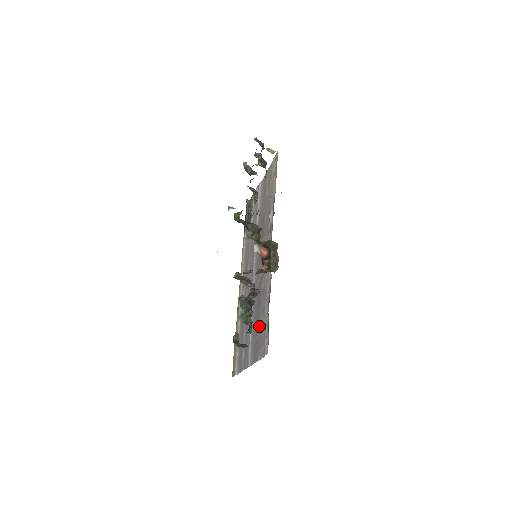
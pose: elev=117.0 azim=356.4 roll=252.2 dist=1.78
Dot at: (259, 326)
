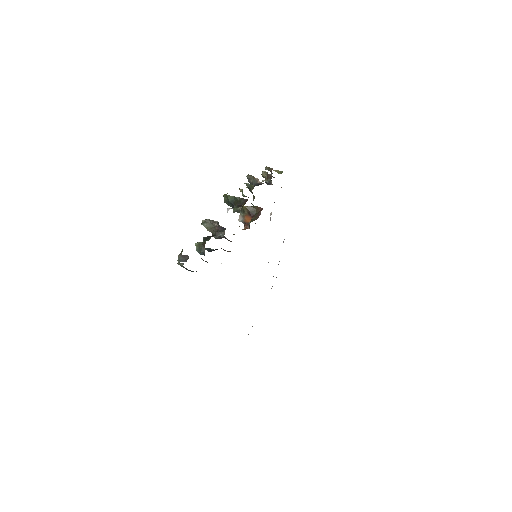
Dot at: occluded
